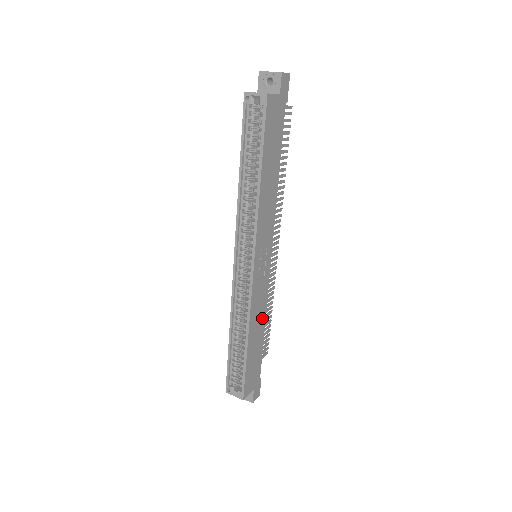
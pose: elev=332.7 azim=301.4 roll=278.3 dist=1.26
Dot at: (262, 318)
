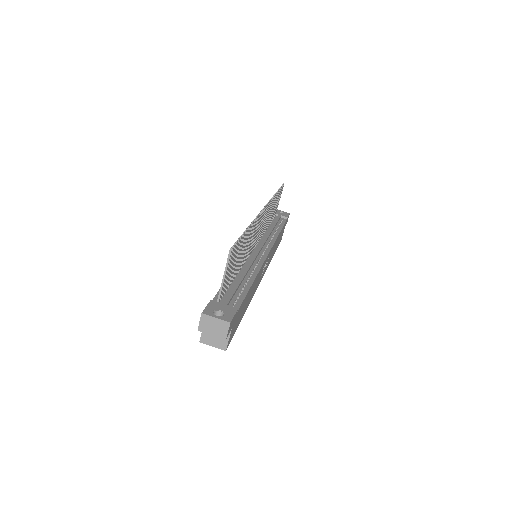
Dot at: (276, 241)
